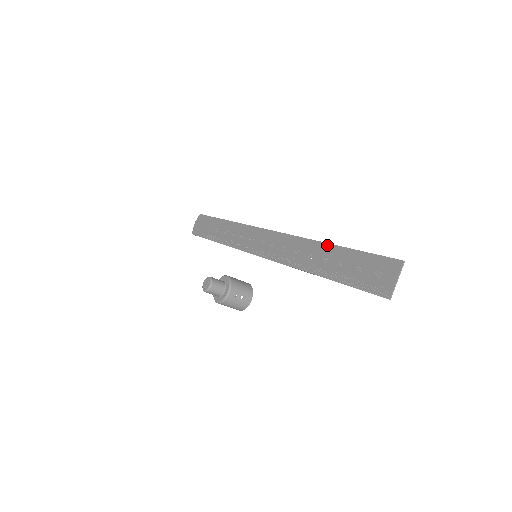
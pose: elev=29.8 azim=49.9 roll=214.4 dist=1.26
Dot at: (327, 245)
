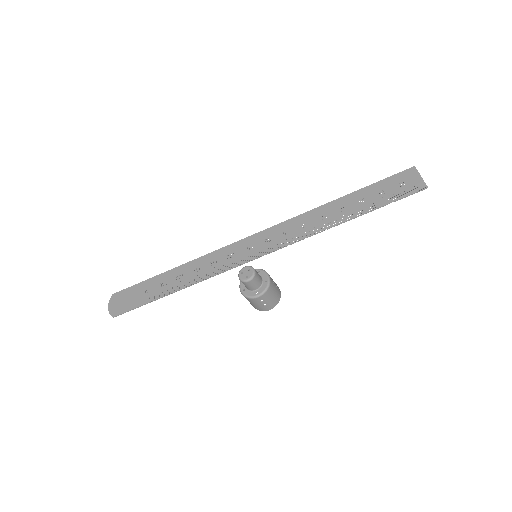
Dot at: (334, 201)
